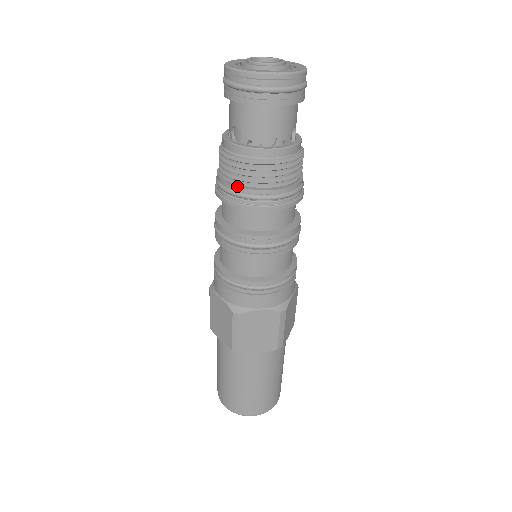
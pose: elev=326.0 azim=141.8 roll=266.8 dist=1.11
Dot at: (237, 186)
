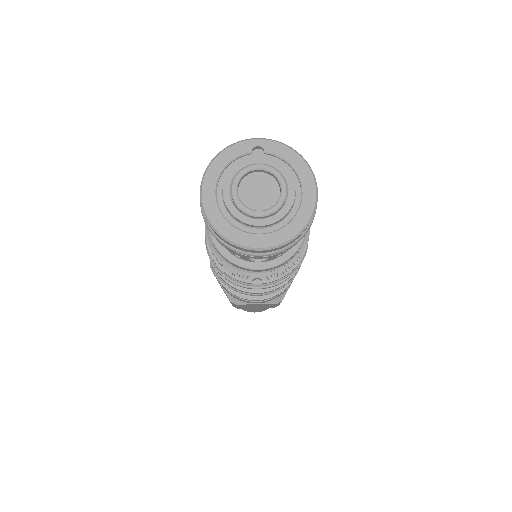
Dot at: (277, 279)
